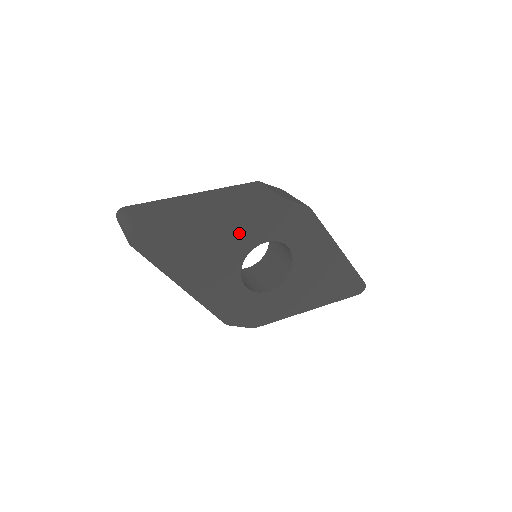
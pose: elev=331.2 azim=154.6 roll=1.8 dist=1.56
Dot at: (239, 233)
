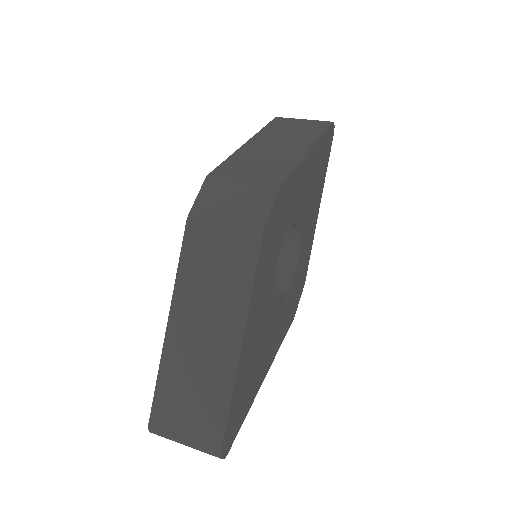
Dot at: (262, 302)
